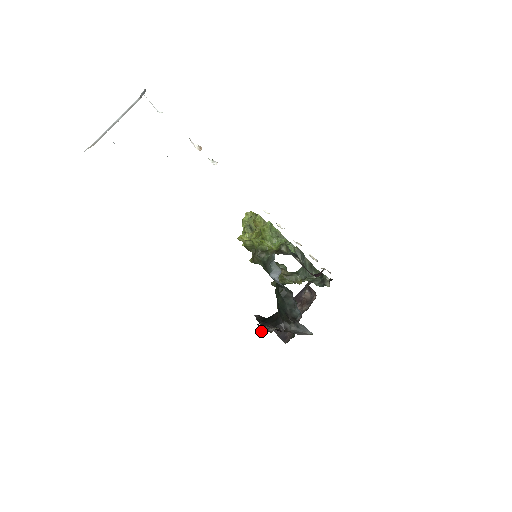
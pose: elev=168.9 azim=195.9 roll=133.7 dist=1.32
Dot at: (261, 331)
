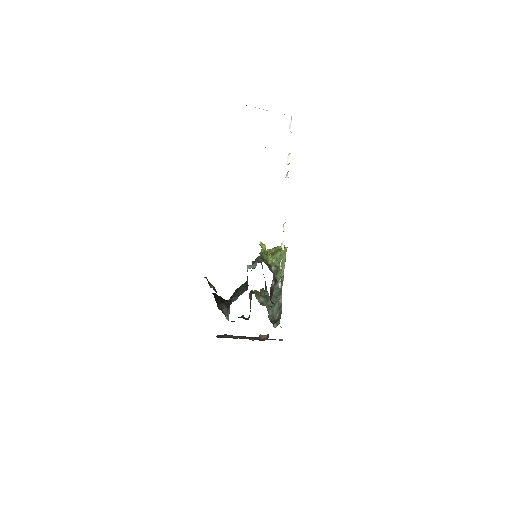
Dot at: (206, 277)
